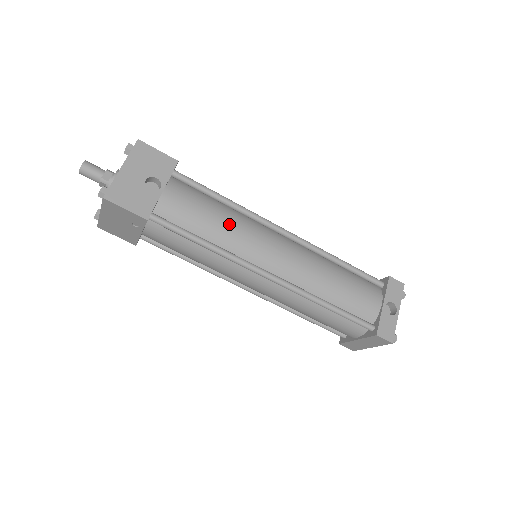
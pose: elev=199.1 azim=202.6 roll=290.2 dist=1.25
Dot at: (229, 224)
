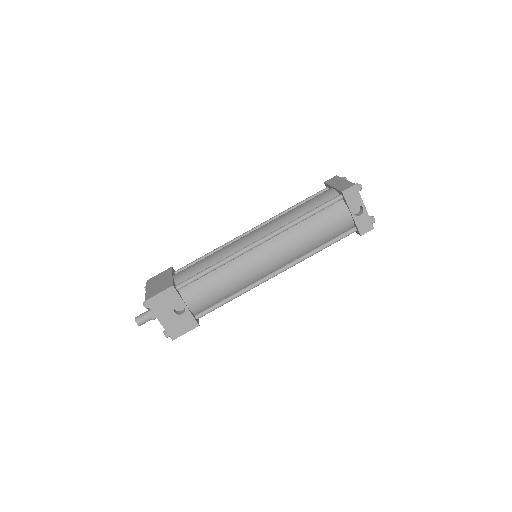
Dot at: (231, 280)
